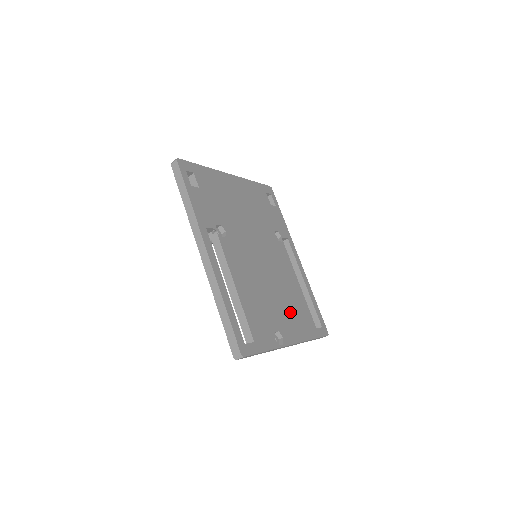
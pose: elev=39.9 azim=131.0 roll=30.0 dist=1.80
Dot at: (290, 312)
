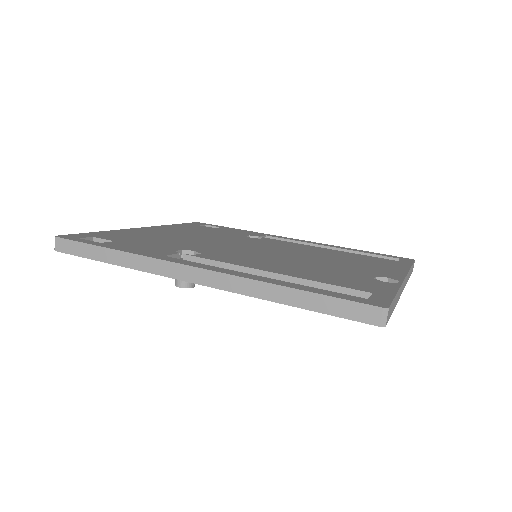
Dot at: (357, 263)
